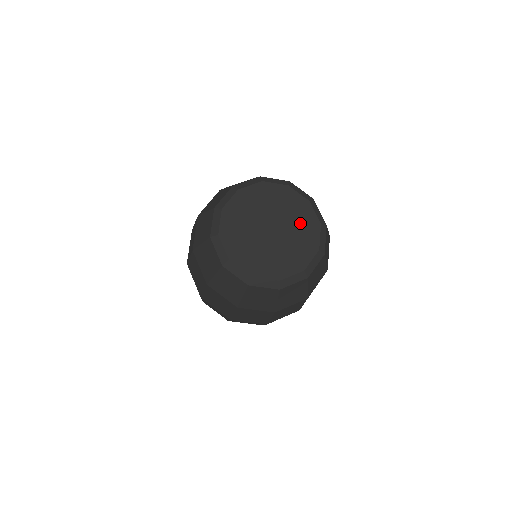
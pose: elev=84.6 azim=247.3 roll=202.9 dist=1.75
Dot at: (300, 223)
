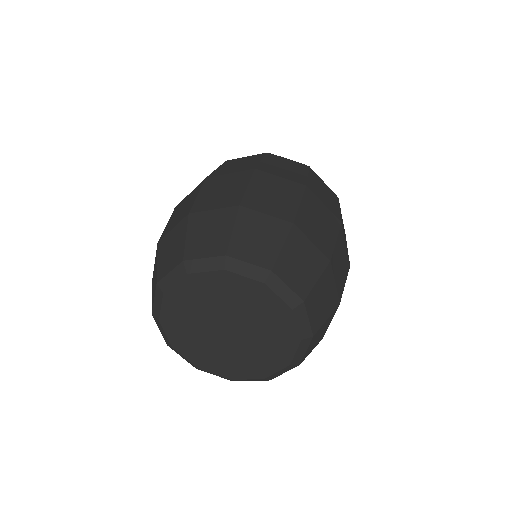
Dot at: (271, 332)
